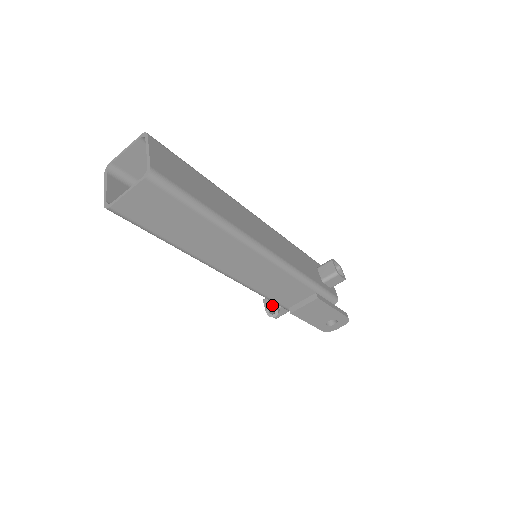
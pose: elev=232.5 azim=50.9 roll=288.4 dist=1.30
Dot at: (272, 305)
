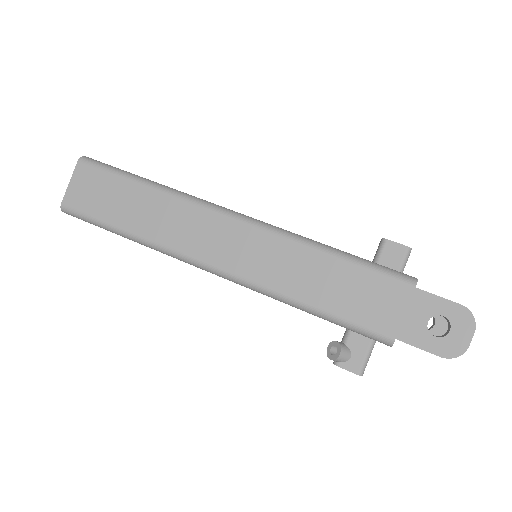
Dot at: (332, 343)
